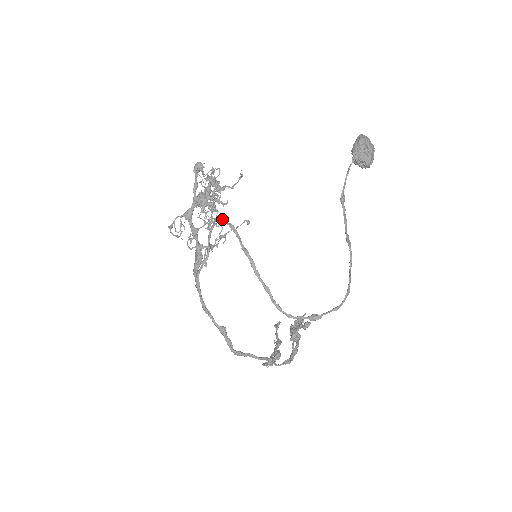
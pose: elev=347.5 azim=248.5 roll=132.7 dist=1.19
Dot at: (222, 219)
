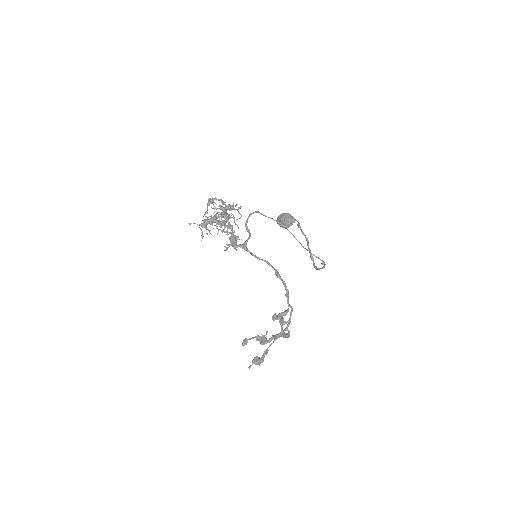
Dot at: (259, 212)
